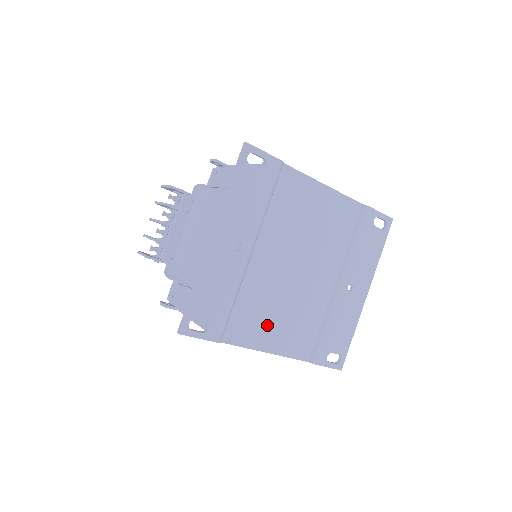
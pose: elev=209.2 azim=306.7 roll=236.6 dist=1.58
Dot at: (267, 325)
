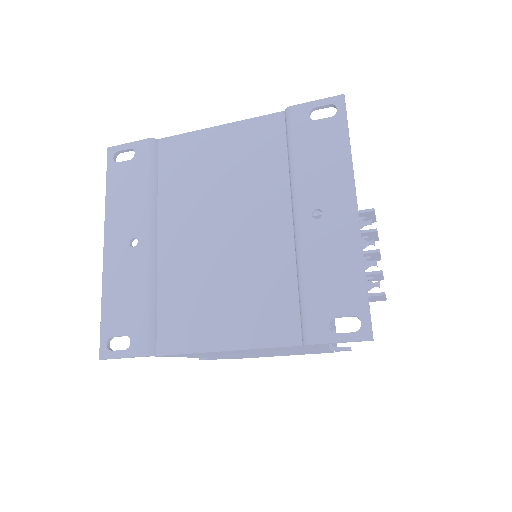
Dot at: (210, 315)
